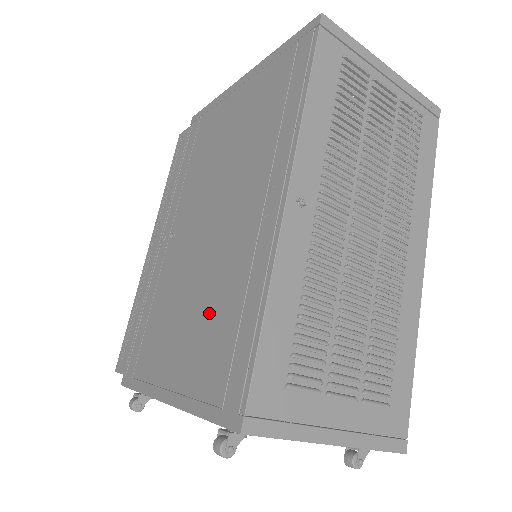
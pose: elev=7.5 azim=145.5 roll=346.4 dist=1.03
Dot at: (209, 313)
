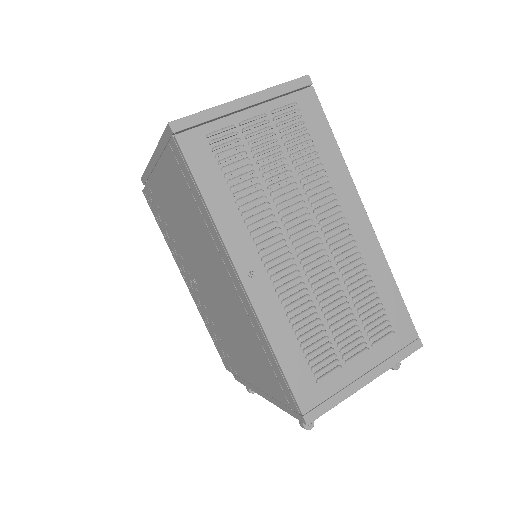
Dot at: (250, 348)
